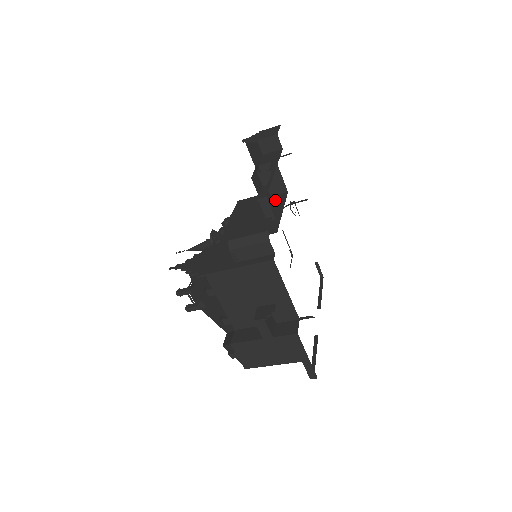
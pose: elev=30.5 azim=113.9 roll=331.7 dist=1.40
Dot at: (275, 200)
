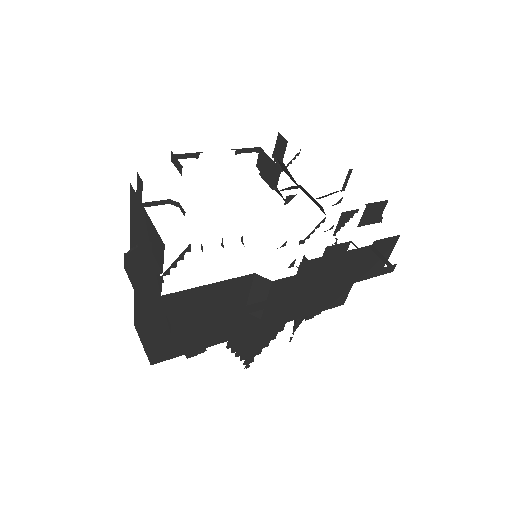
Dot at: occluded
